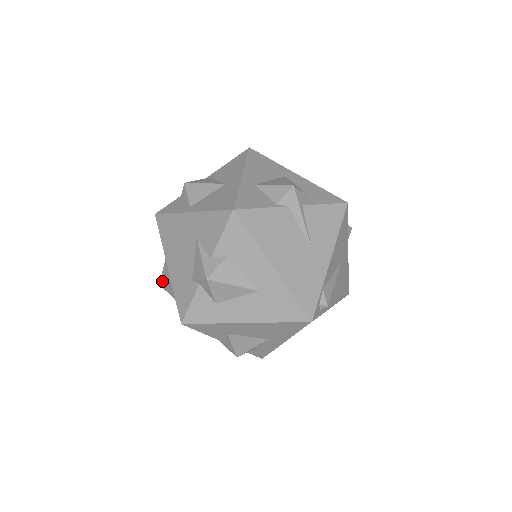
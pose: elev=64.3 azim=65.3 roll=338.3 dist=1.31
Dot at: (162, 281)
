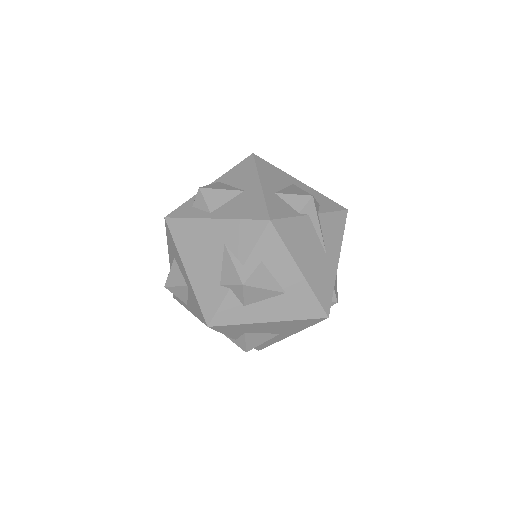
Dot at: (170, 284)
